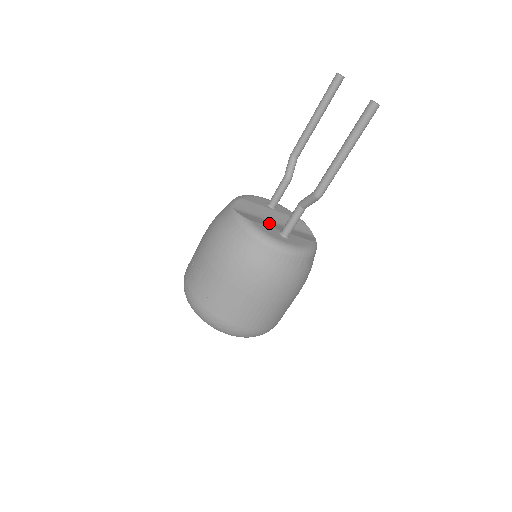
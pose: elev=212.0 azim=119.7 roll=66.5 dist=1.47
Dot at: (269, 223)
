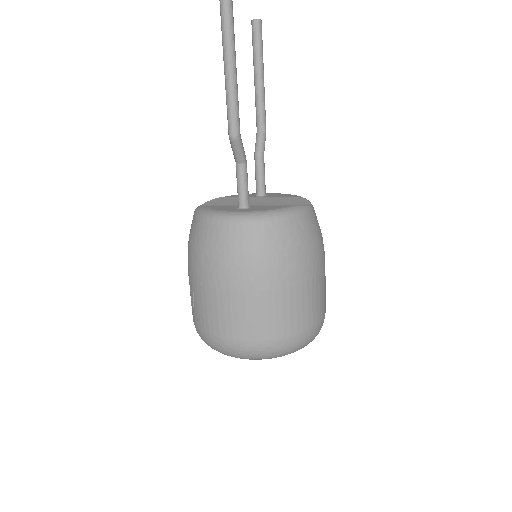
Dot at: occluded
